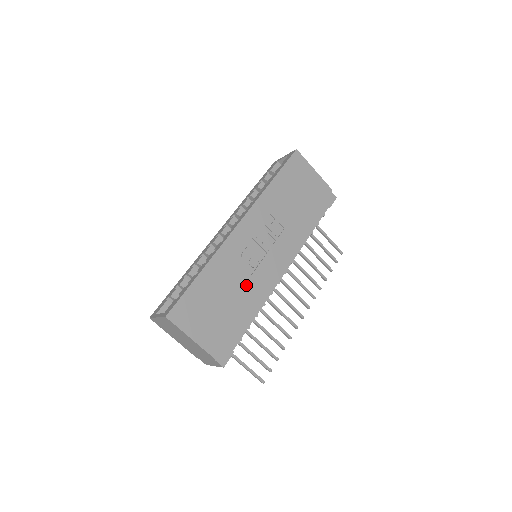
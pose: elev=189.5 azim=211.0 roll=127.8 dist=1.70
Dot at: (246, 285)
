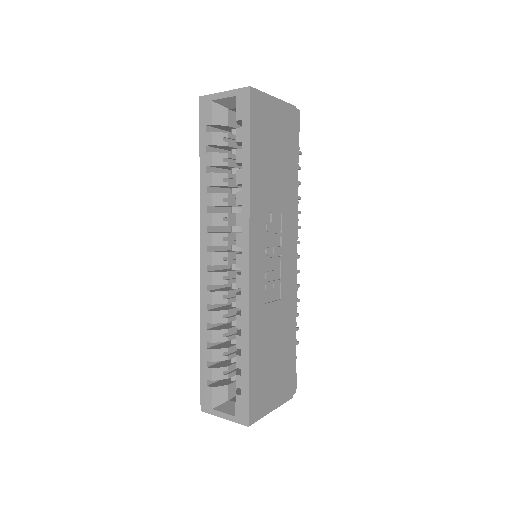
Dot at: (282, 312)
